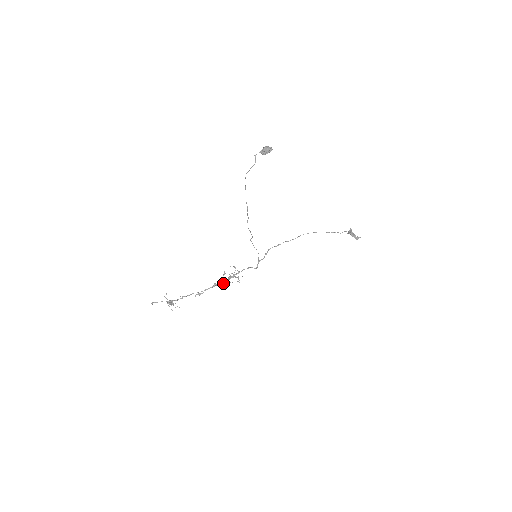
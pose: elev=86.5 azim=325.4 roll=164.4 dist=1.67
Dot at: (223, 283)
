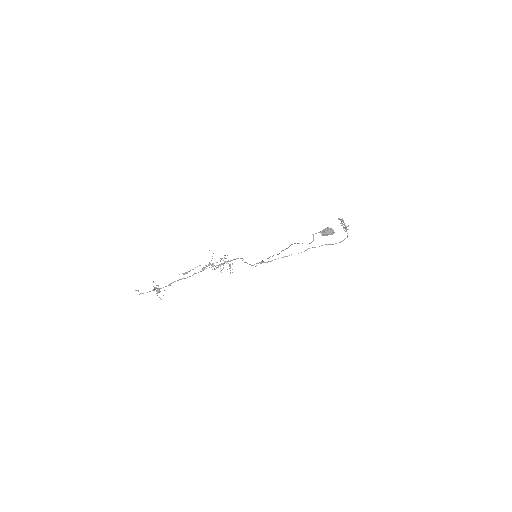
Dot at: (210, 264)
